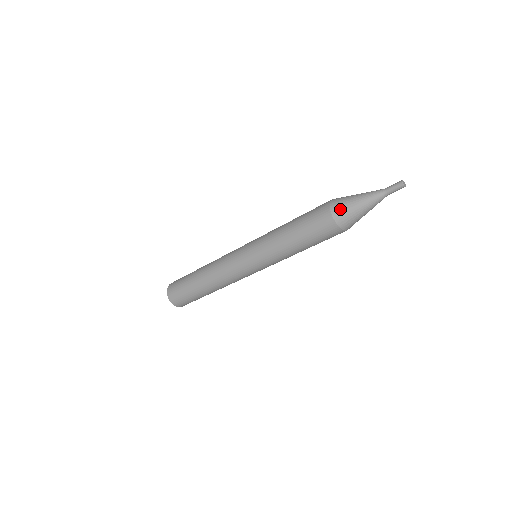
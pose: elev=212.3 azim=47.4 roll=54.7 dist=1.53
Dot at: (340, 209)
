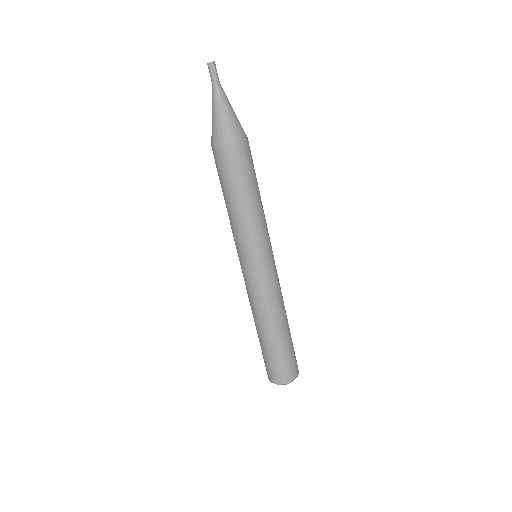
Dot at: (223, 134)
